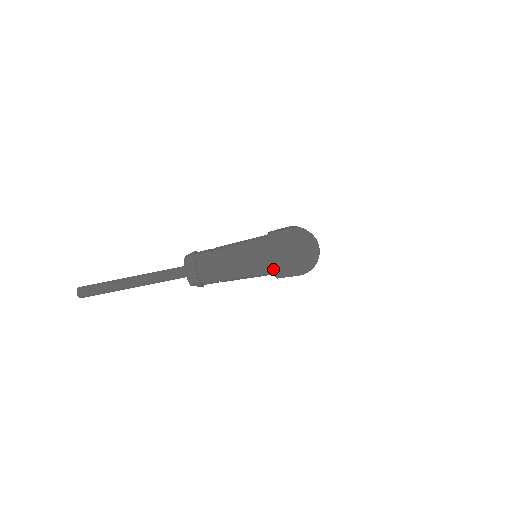
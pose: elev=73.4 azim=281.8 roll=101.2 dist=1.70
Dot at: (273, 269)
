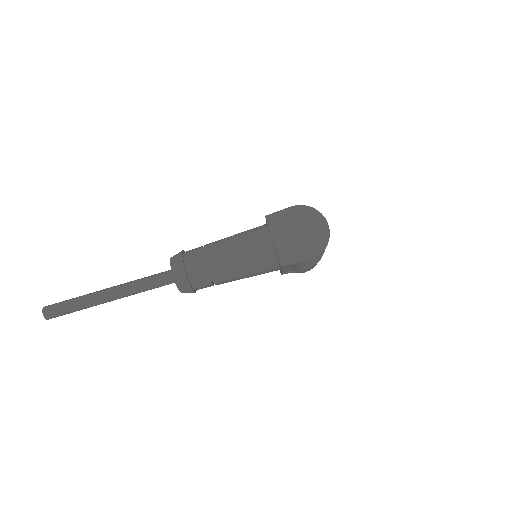
Dot at: (276, 258)
